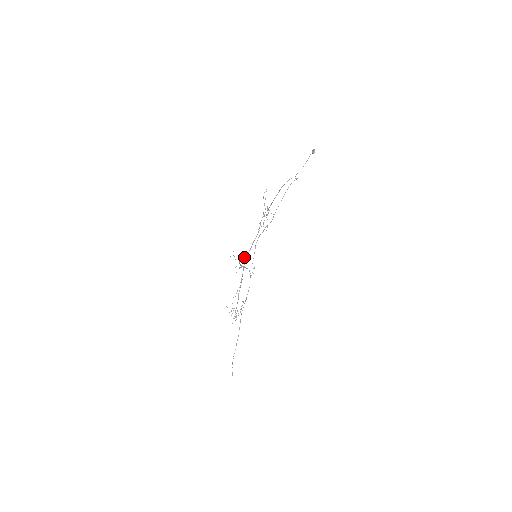
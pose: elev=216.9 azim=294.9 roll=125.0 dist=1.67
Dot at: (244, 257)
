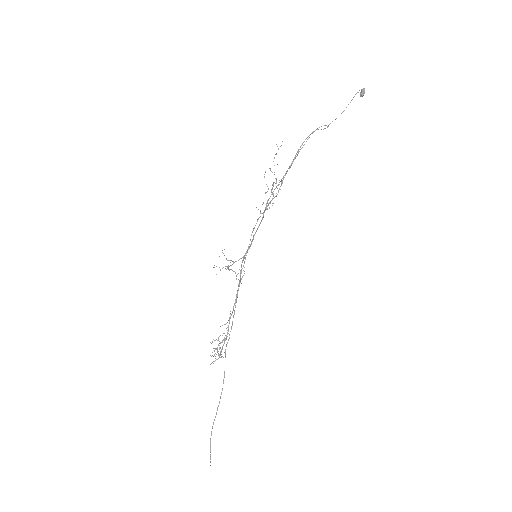
Dot at: (240, 258)
